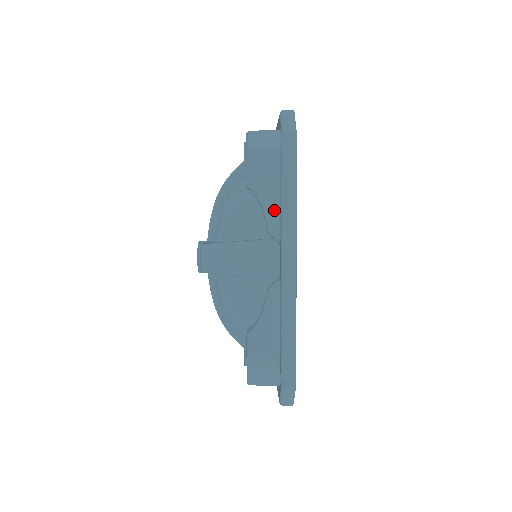
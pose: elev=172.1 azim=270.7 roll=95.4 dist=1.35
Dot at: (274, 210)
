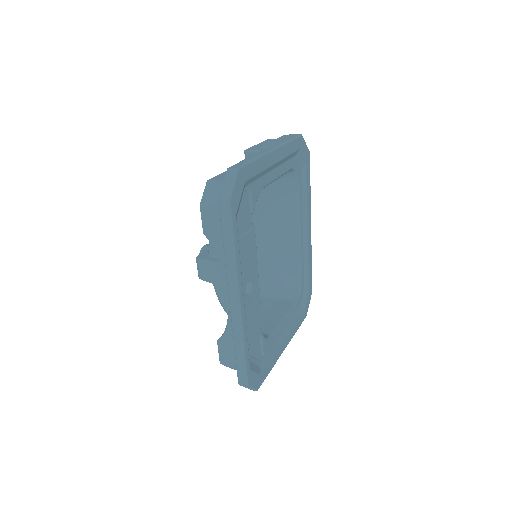
Dot at: occluded
